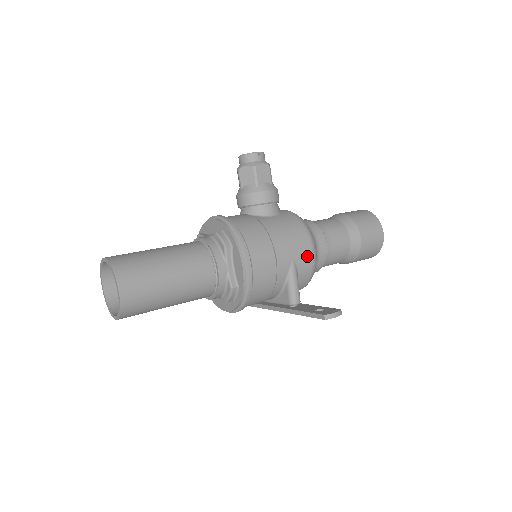
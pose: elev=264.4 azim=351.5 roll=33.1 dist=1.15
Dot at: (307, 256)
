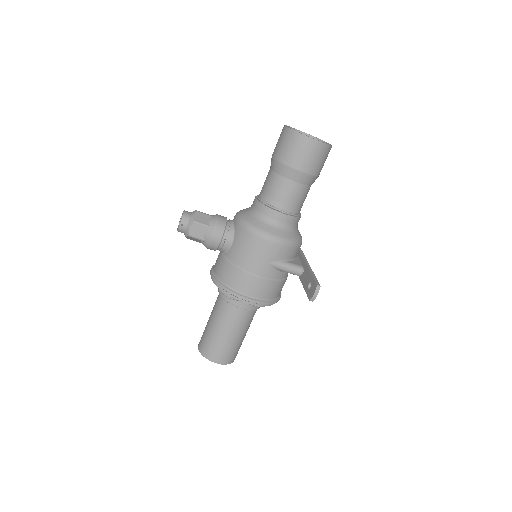
Dot at: (274, 249)
